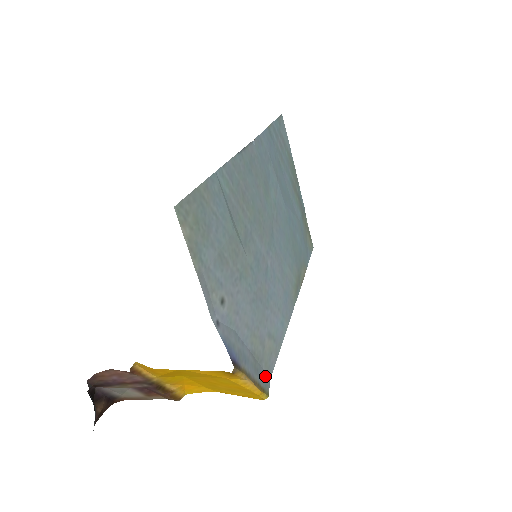
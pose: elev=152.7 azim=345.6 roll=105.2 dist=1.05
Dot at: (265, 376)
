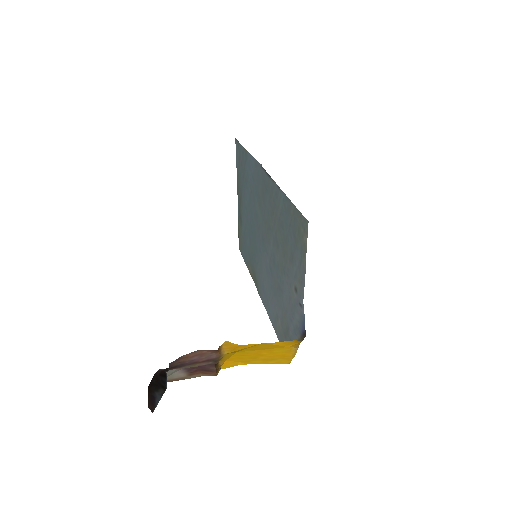
Dot at: occluded
